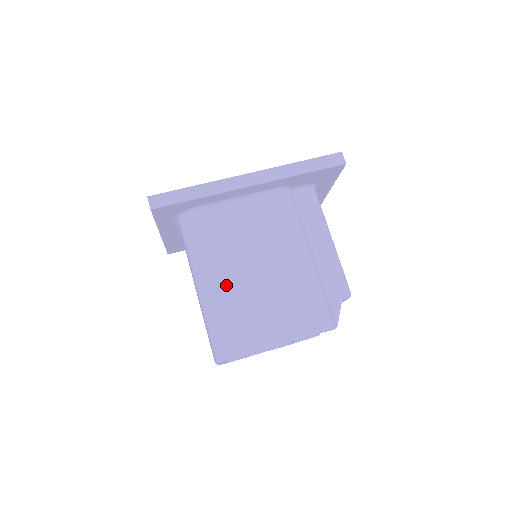
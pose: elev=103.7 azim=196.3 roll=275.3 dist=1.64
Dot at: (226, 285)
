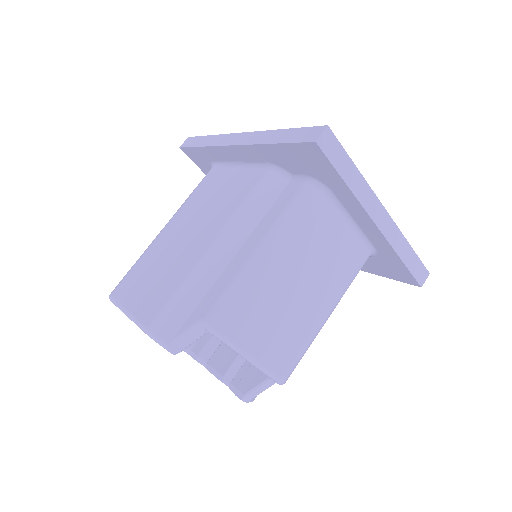
Dot at: (162, 237)
